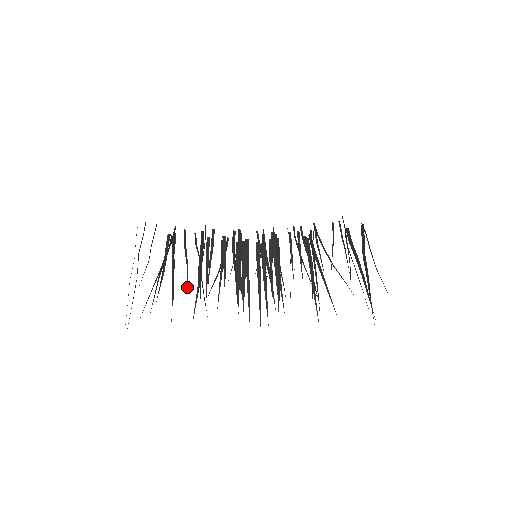
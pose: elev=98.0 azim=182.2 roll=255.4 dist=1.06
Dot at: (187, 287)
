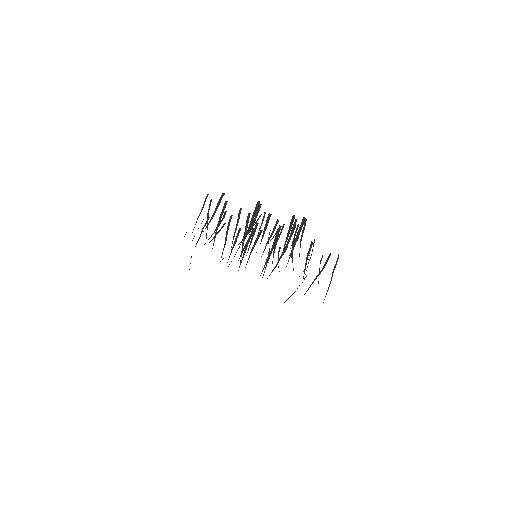
Dot at: occluded
